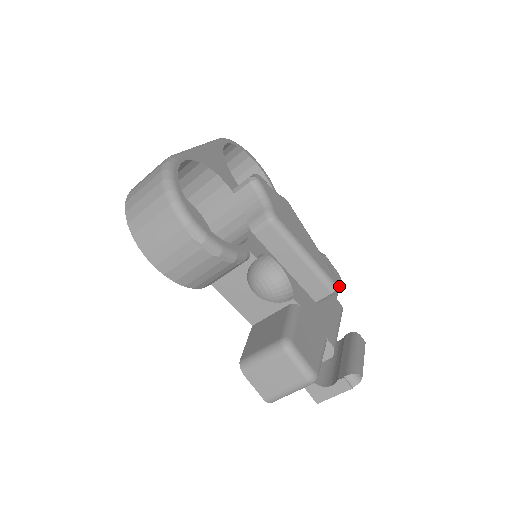
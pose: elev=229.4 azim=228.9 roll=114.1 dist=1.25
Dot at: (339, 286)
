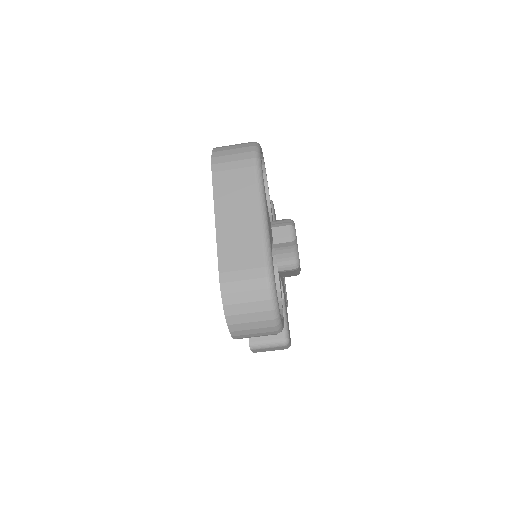
Dot at: occluded
